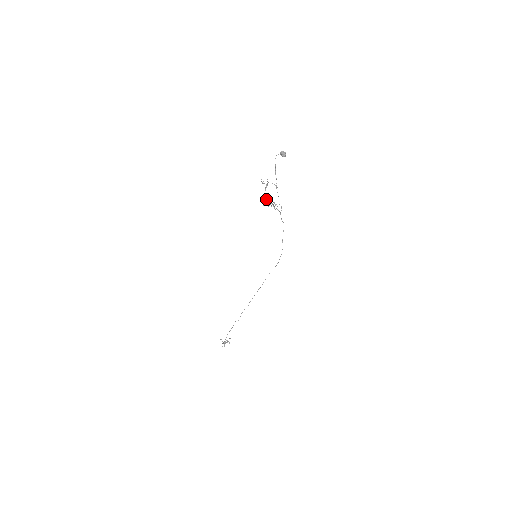
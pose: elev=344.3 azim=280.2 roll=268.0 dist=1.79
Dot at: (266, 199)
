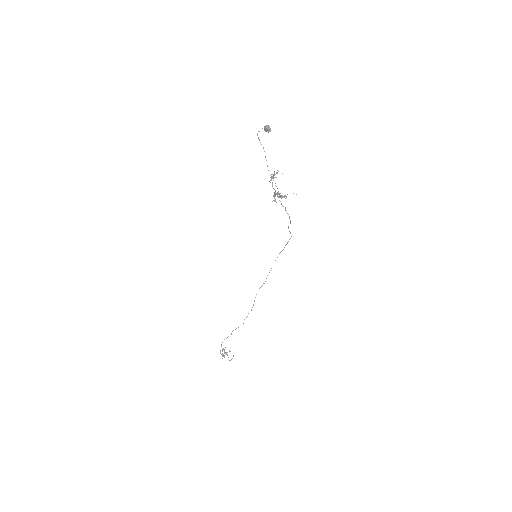
Dot at: (275, 193)
